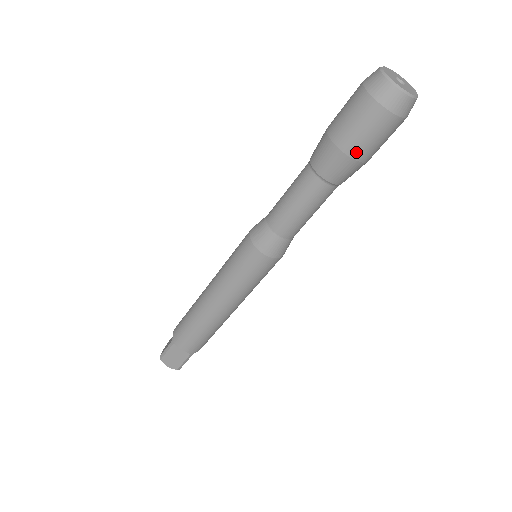
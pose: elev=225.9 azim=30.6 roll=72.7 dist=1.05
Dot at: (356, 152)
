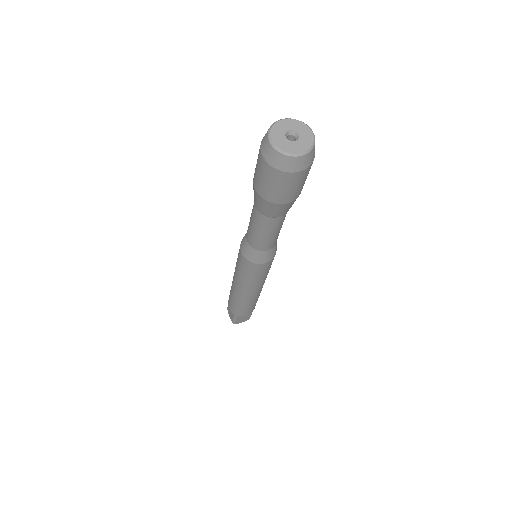
Dot at: (294, 197)
